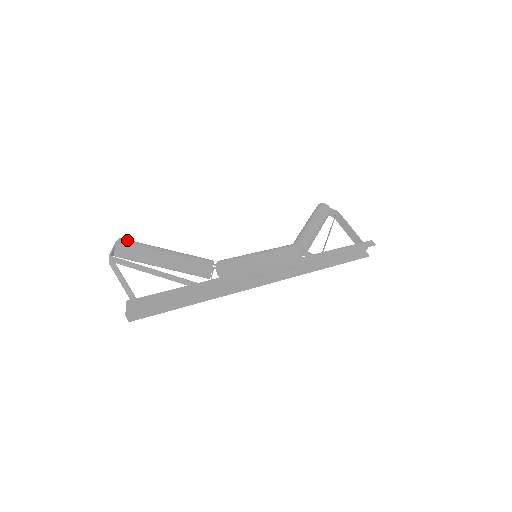
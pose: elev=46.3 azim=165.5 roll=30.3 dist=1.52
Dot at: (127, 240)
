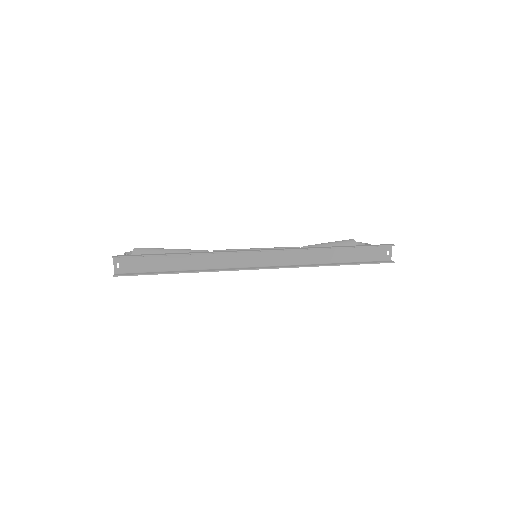
Dot at: occluded
